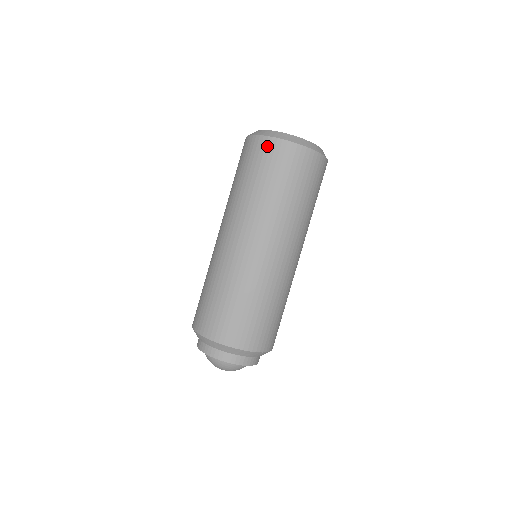
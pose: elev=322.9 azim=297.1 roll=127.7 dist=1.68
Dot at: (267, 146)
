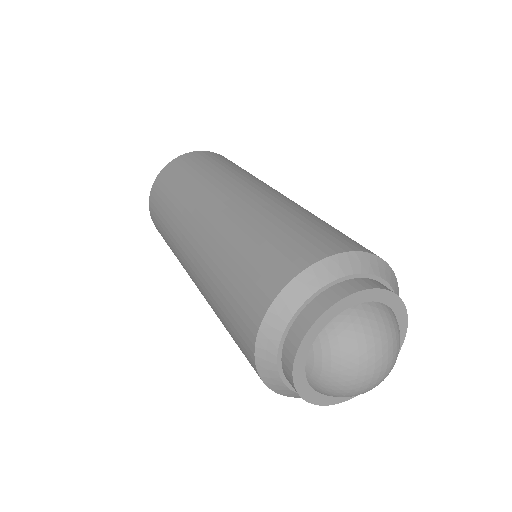
Dot at: (201, 153)
